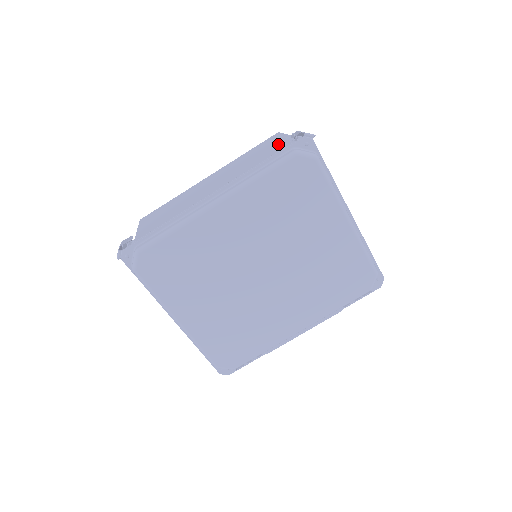
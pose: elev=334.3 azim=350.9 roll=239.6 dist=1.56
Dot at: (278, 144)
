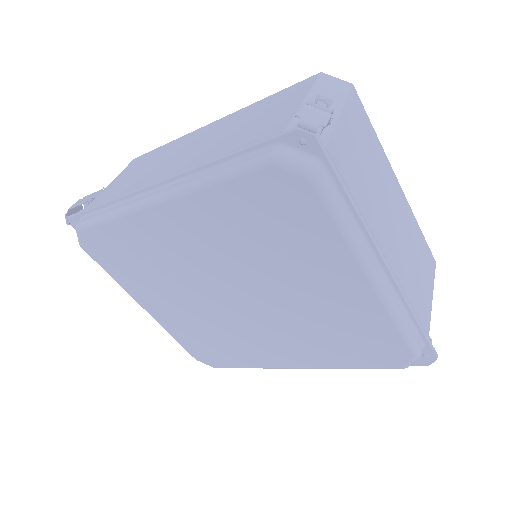
Dot at: (283, 113)
